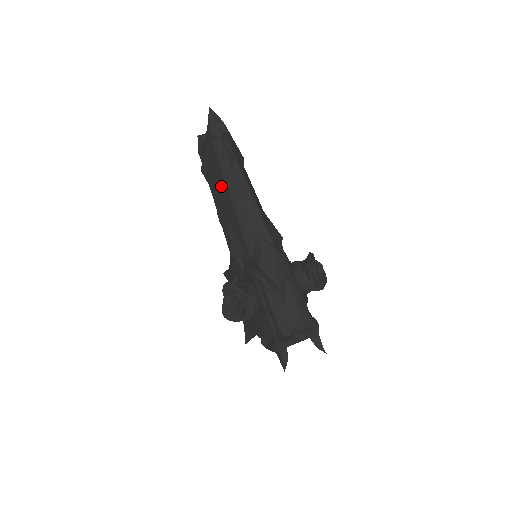
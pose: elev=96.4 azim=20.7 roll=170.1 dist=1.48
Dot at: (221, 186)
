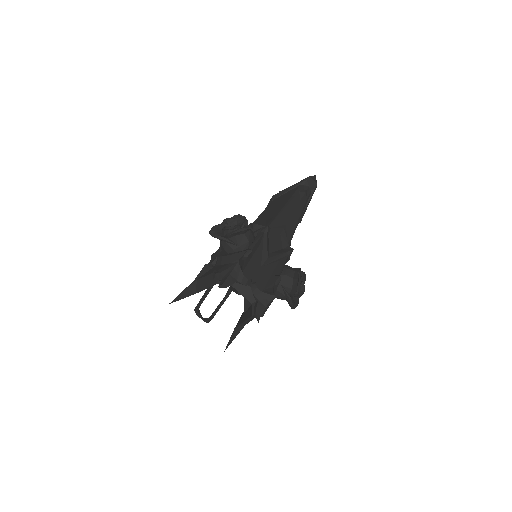
Dot at: (283, 201)
